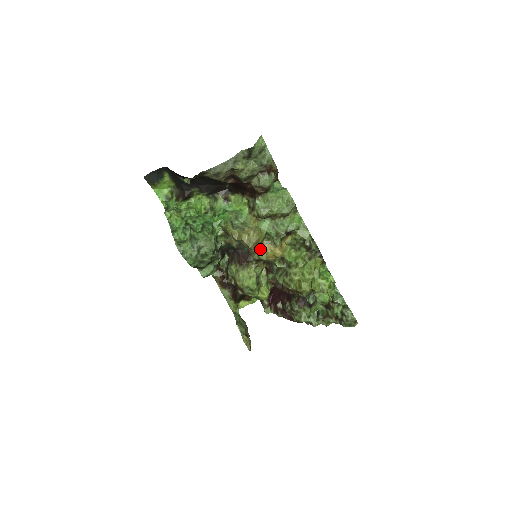
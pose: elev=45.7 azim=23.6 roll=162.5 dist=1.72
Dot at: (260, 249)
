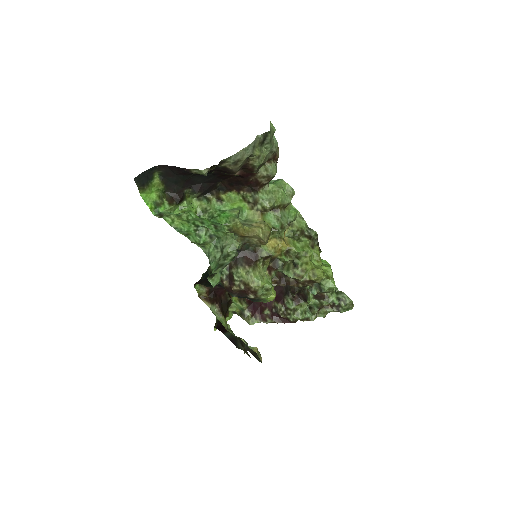
Dot at: (267, 245)
